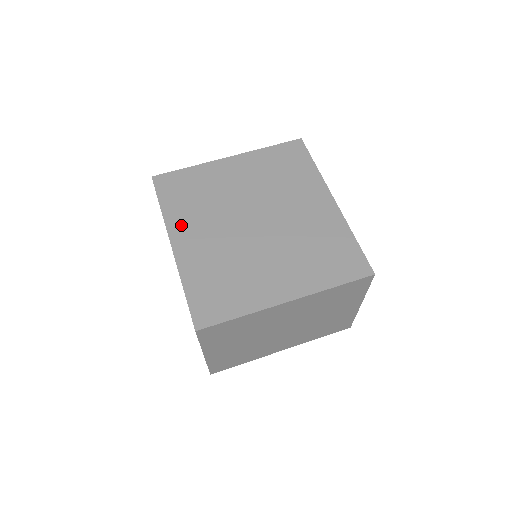
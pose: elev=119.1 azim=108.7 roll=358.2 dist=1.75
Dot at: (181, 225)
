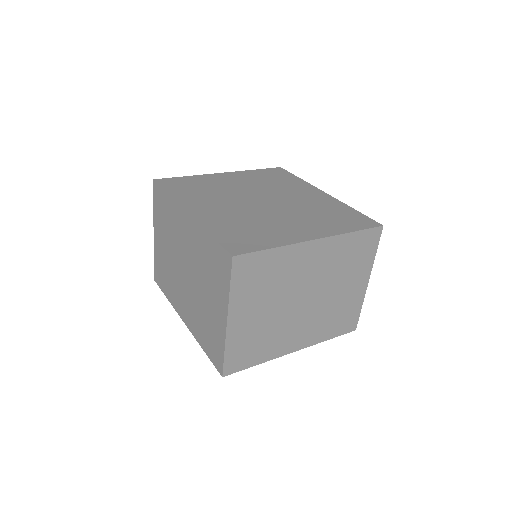
Dot at: (192, 202)
